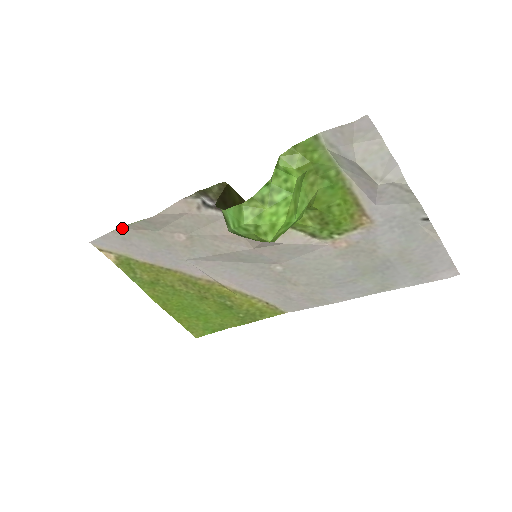
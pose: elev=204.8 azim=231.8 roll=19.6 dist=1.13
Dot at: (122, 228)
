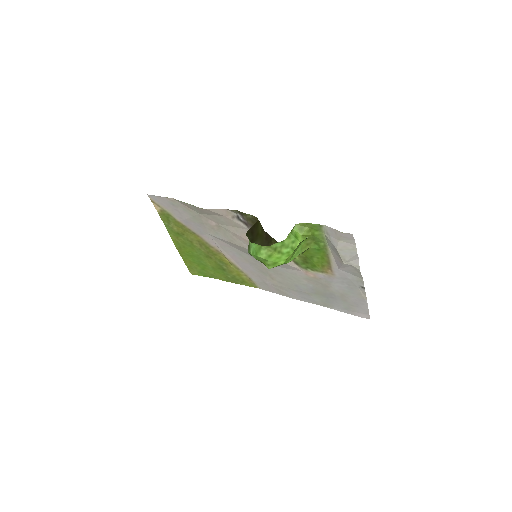
Dot at: (175, 200)
